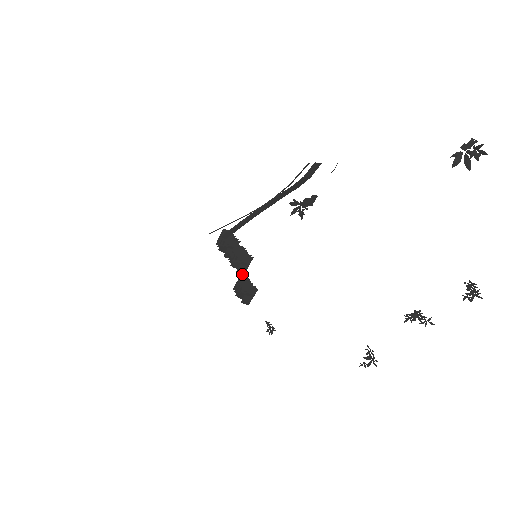
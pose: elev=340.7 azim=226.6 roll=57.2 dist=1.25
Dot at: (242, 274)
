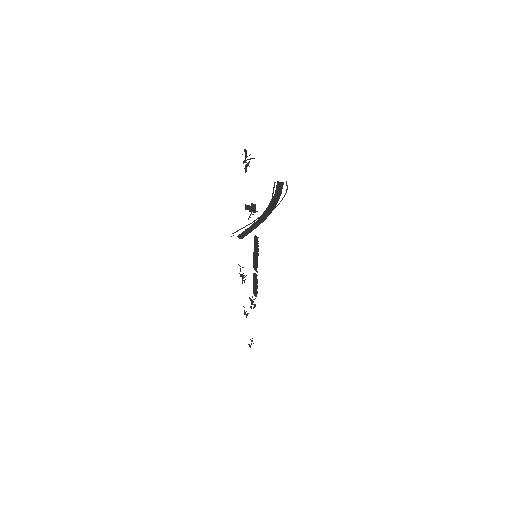
Dot at: (257, 272)
